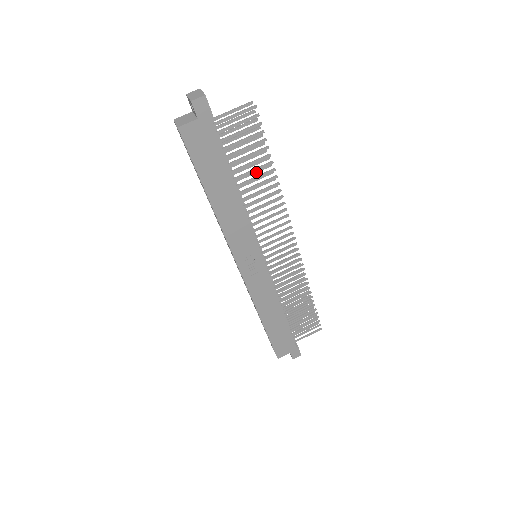
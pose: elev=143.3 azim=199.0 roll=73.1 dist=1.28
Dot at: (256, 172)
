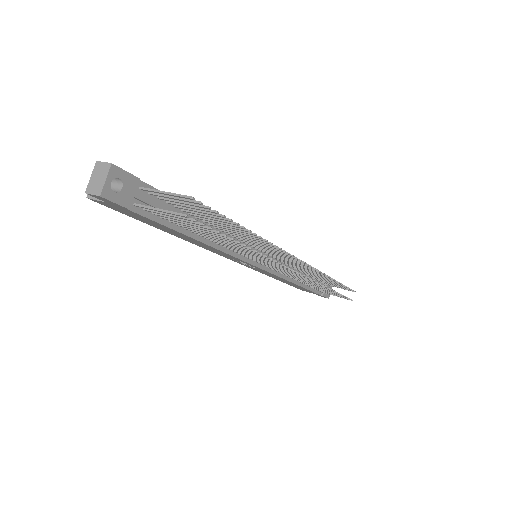
Dot at: (231, 227)
